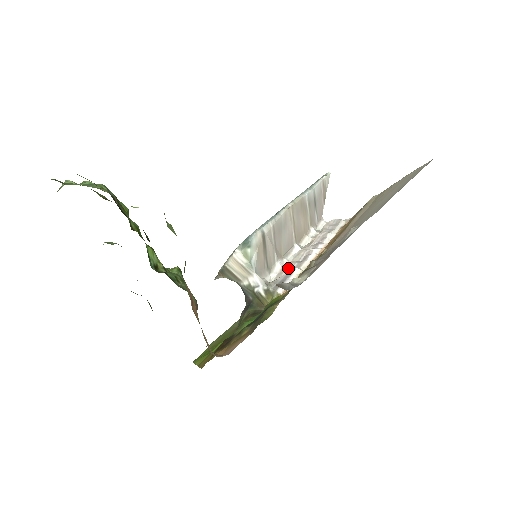
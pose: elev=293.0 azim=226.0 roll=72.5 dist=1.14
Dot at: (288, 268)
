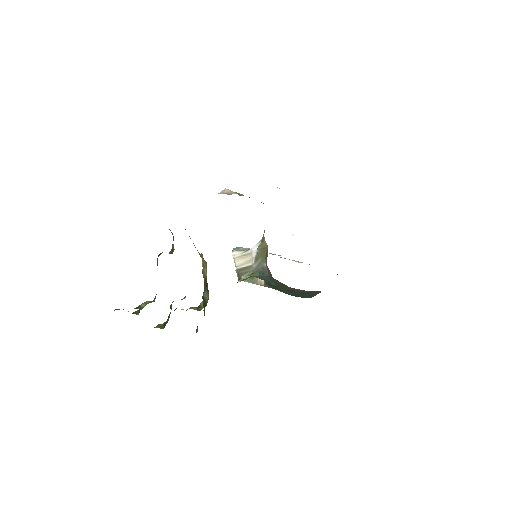
Dot at: occluded
